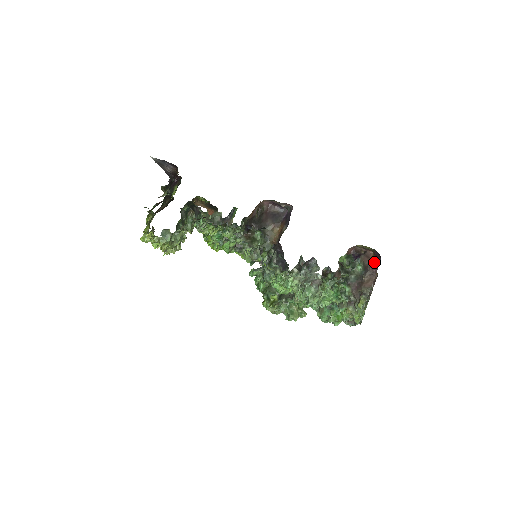
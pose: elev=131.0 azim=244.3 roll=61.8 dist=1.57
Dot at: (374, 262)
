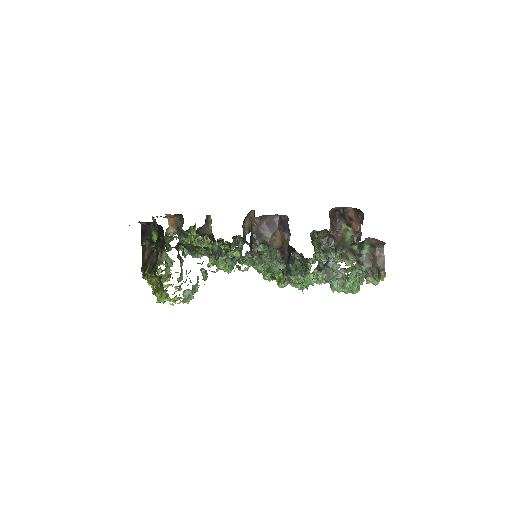
Dot at: (381, 241)
